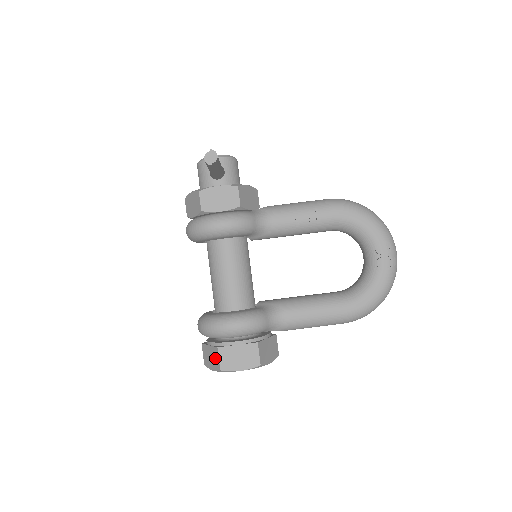
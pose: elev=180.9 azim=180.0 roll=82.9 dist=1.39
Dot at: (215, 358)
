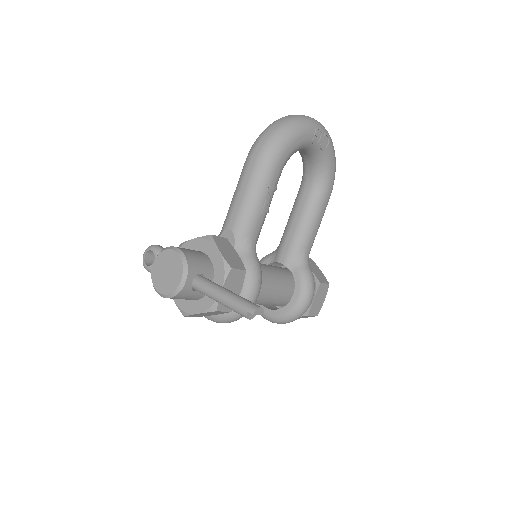
Dot at: occluded
